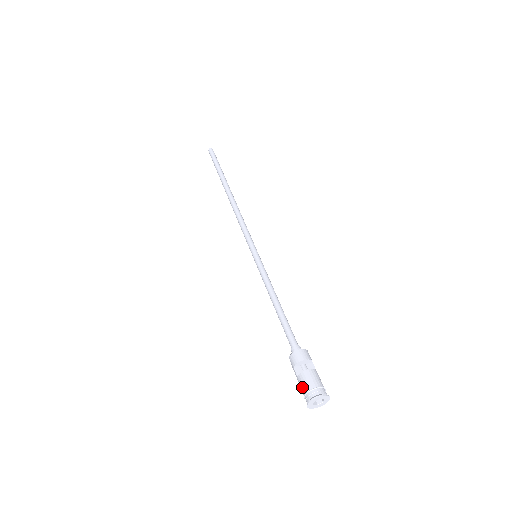
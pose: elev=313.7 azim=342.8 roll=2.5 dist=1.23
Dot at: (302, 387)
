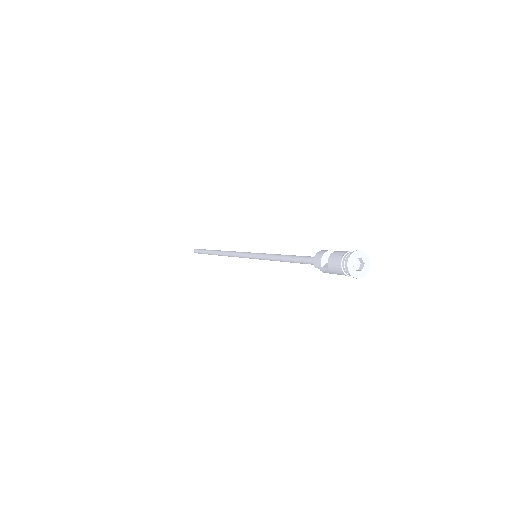
Dot at: (336, 267)
